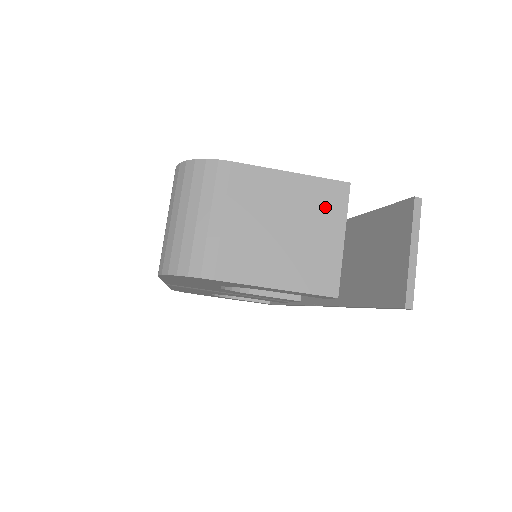
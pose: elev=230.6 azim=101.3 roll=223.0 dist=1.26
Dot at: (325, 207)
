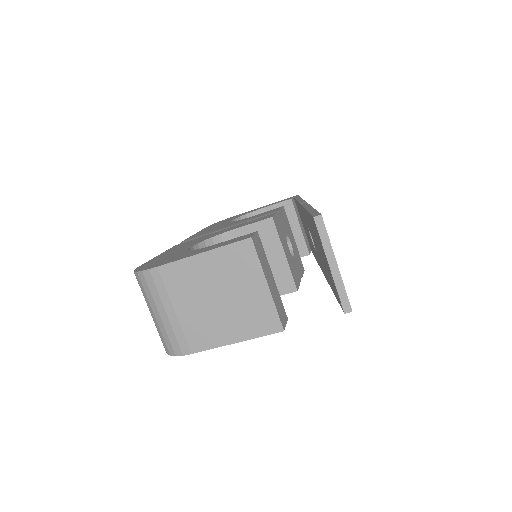
Dot at: (241, 267)
